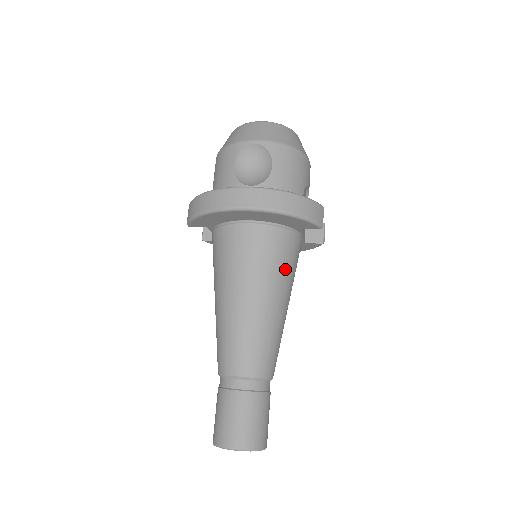
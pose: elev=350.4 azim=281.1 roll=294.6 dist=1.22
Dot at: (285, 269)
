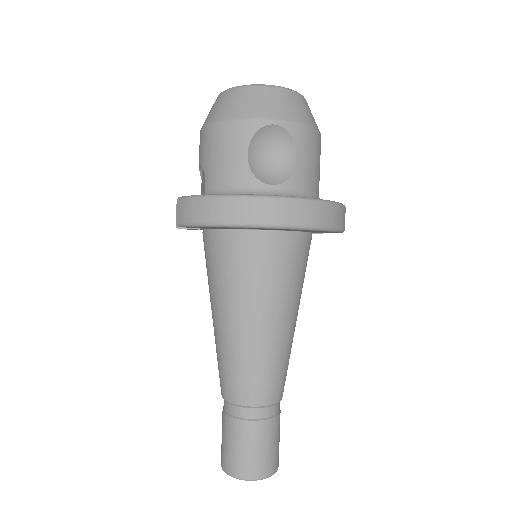
Dot at: (302, 281)
